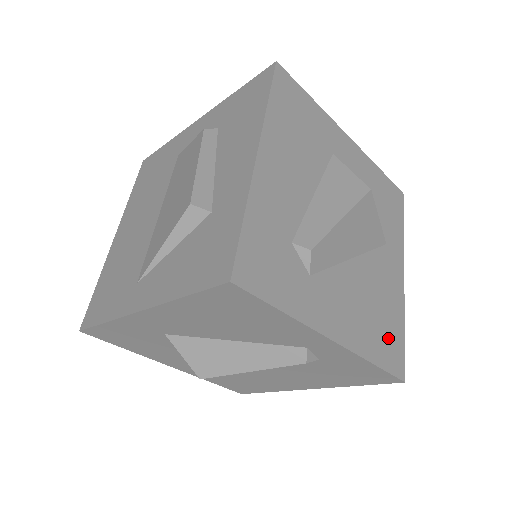
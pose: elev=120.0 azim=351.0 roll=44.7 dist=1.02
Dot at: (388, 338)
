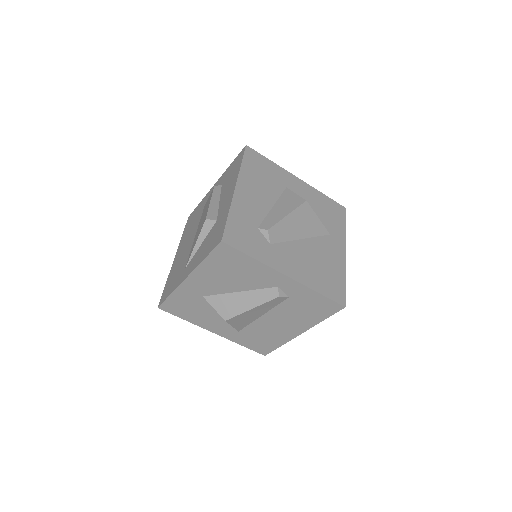
Dot at: (331, 282)
